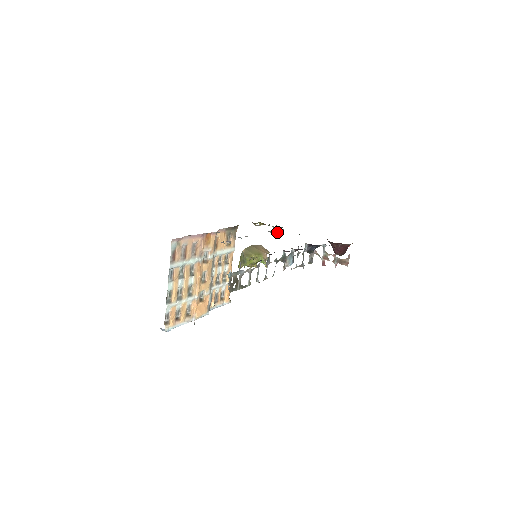
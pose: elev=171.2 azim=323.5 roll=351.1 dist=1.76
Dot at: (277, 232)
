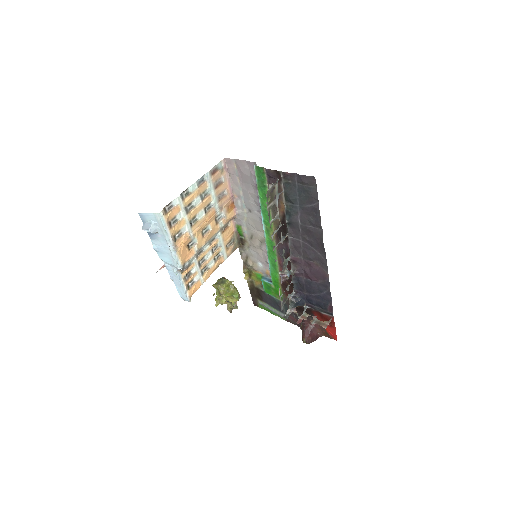
Dot at: (265, 280)
